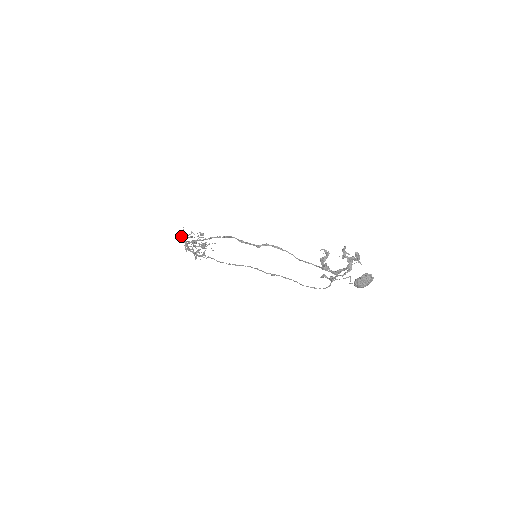
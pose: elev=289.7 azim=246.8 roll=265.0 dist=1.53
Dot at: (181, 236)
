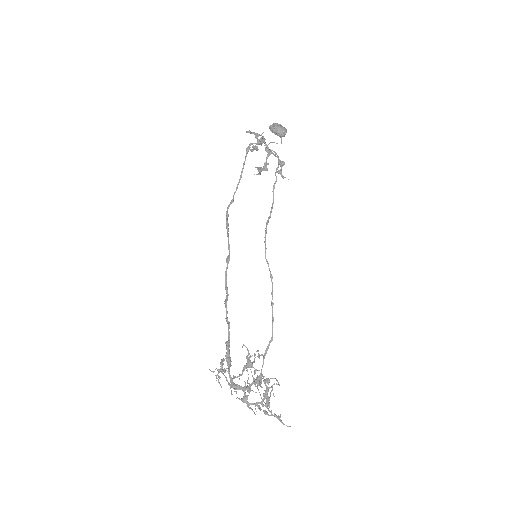
Dot at: occluded
